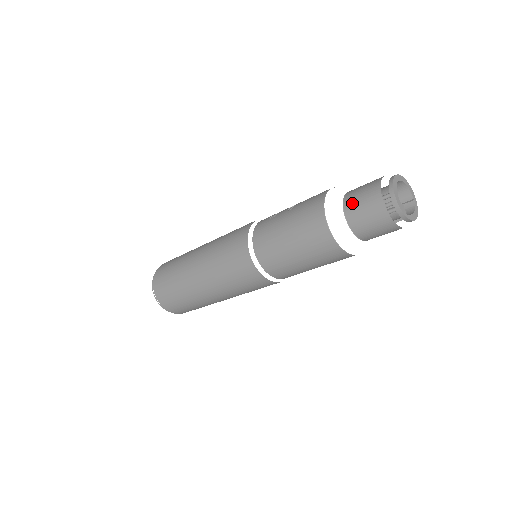
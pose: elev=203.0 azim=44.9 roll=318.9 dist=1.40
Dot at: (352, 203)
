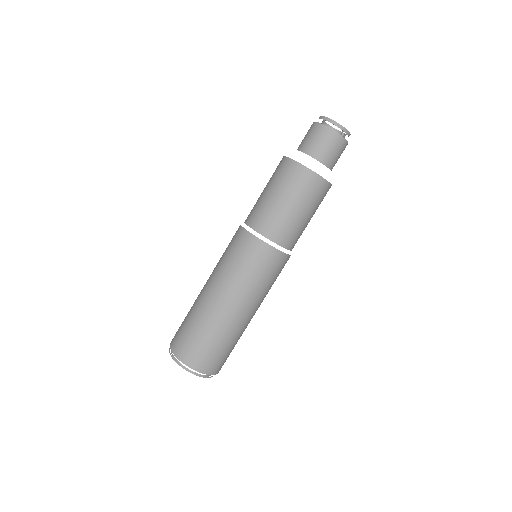
Dot at: (302, 143)
